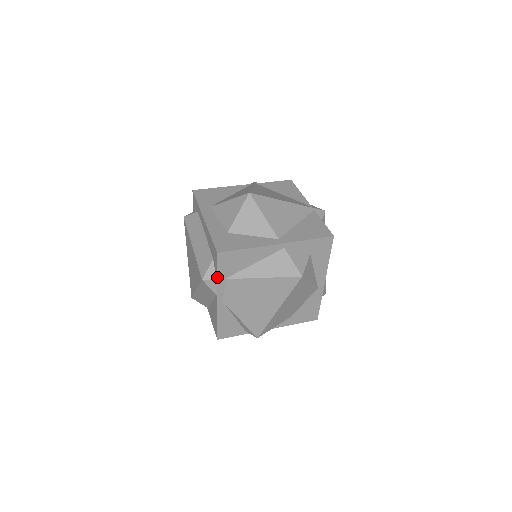
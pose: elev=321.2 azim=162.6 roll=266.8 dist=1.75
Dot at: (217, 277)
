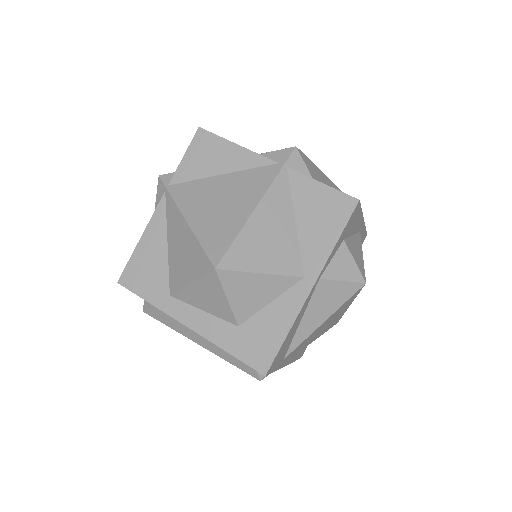
Dot at: occluded
